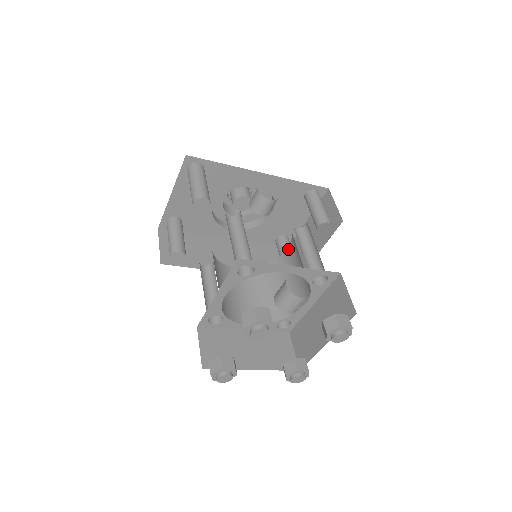
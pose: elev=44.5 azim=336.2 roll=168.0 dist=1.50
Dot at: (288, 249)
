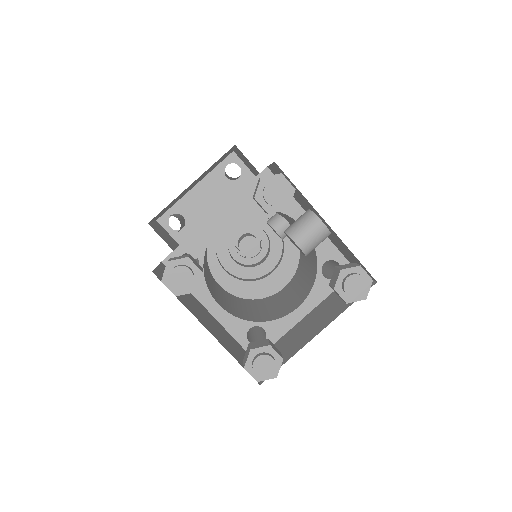
Dot at: (285, 287)
